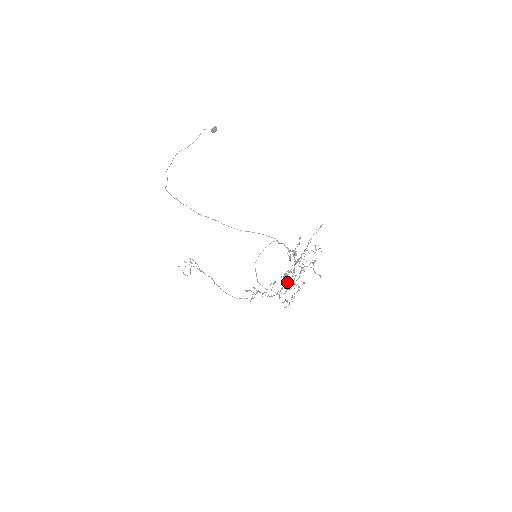
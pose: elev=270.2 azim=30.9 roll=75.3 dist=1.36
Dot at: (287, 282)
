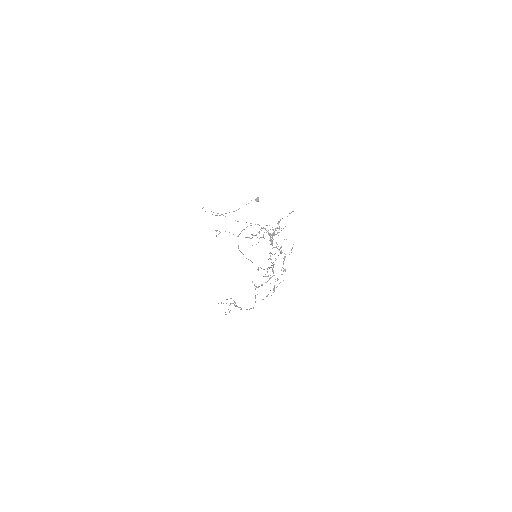
Dot at: (271, 267)
